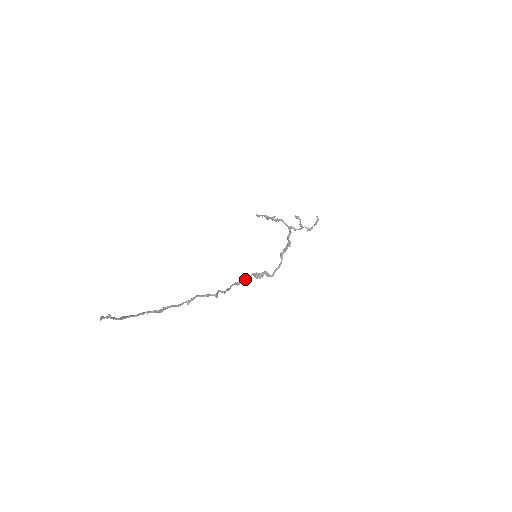
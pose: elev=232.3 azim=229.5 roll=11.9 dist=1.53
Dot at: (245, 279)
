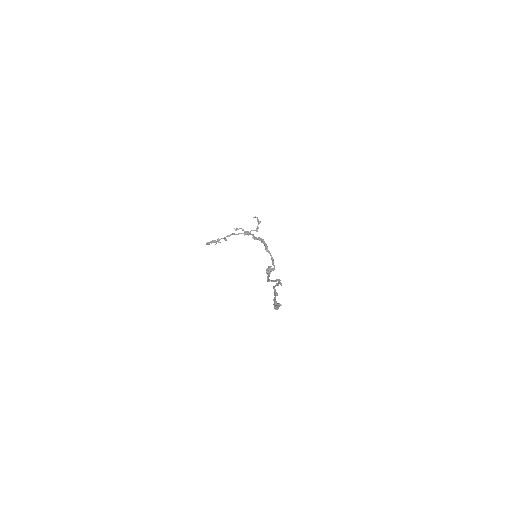
Dot at: (267, 276)
